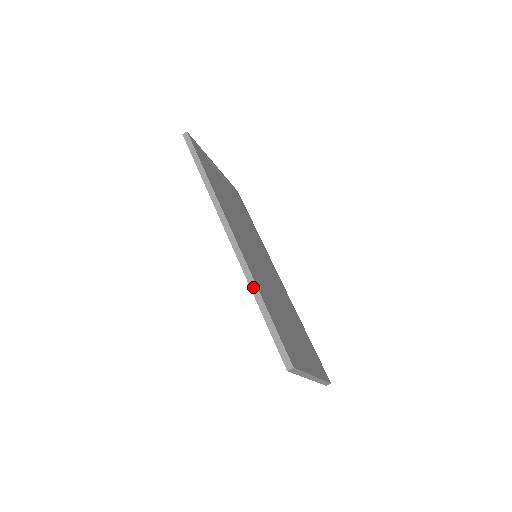
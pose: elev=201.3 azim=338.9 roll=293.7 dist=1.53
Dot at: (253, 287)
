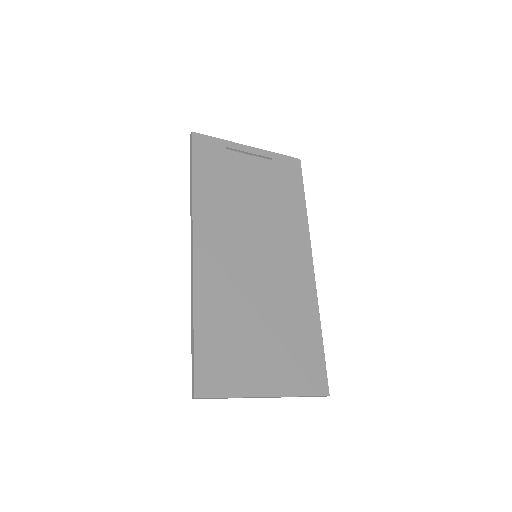
Dot at: (192, 310)
